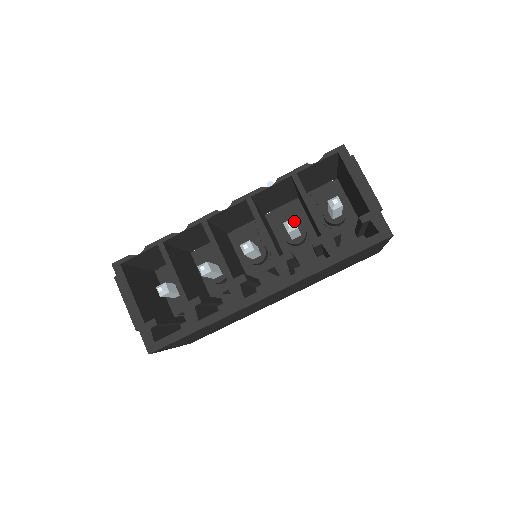
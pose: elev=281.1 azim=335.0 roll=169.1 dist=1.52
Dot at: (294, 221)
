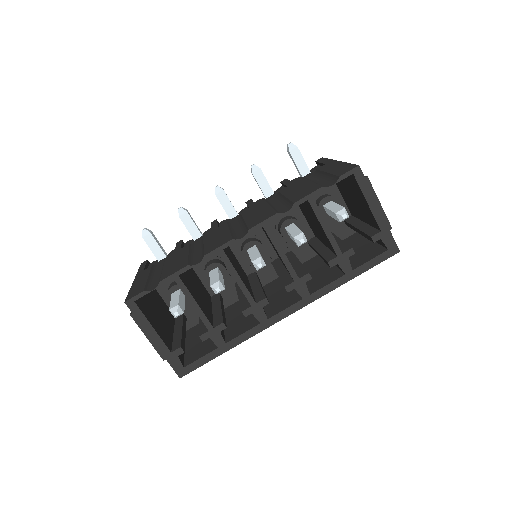
Dot at: (304, 235)
